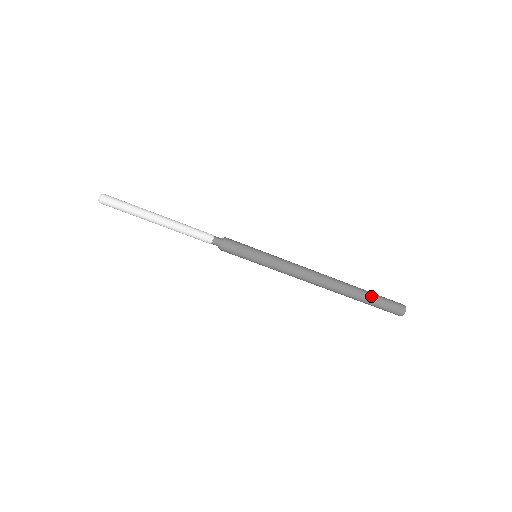
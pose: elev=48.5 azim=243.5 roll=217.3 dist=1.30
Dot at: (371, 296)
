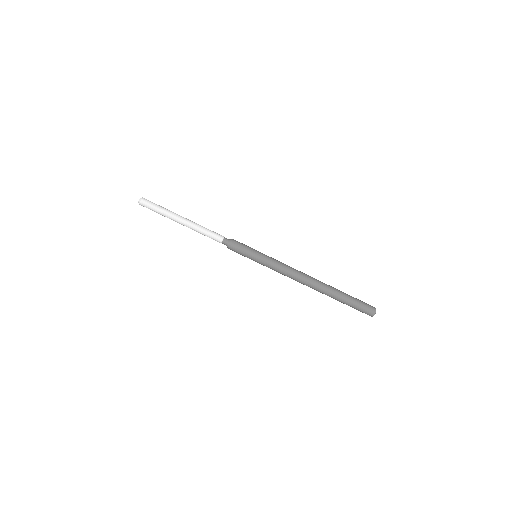
Dot at: (347, 299)
